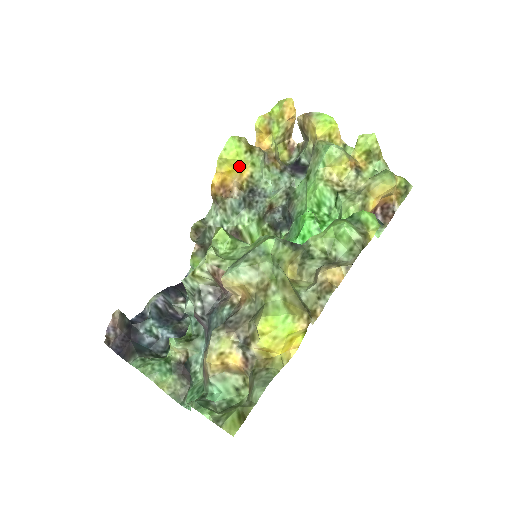
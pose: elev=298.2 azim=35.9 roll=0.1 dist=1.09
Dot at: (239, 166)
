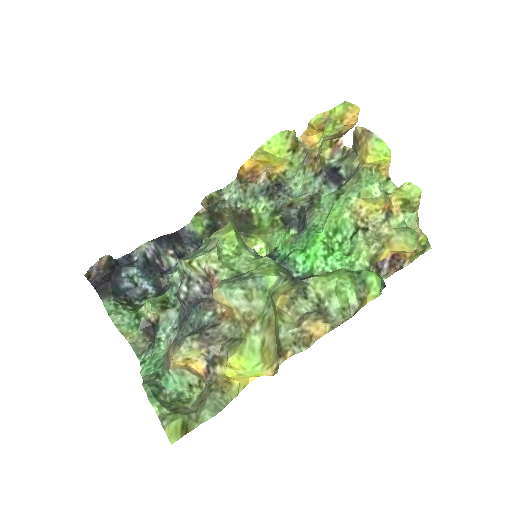
Dot at: (276, 161)
